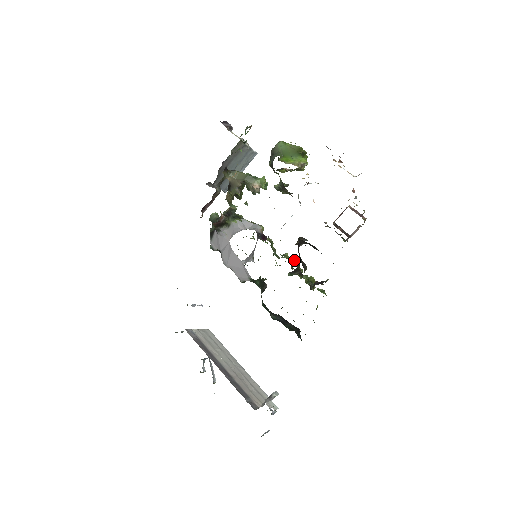
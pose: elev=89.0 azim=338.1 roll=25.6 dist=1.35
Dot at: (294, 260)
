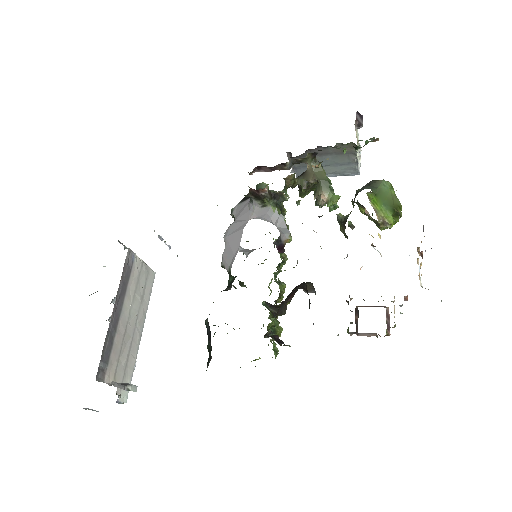
Dot at: occluded
